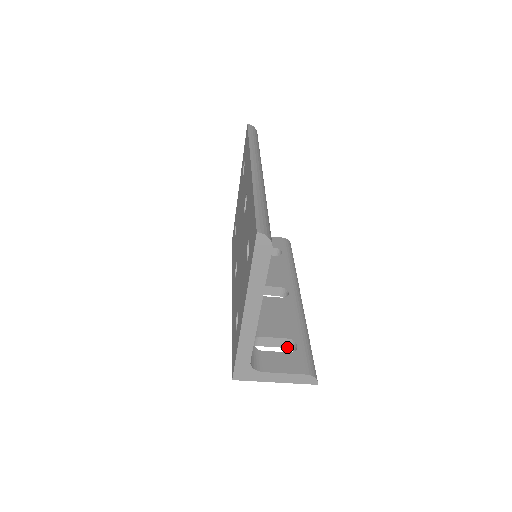
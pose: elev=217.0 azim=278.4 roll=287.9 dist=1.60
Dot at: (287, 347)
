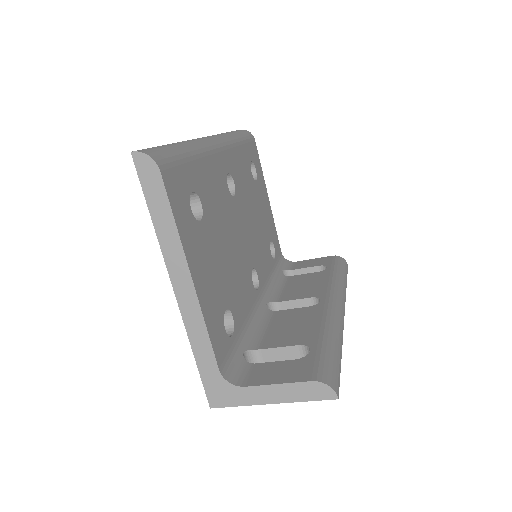
Dot at: occluded
